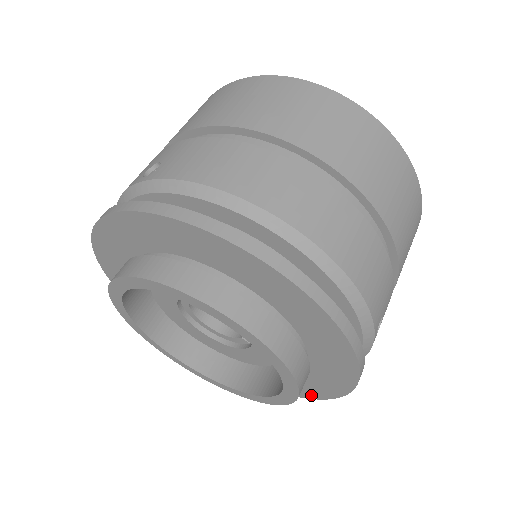
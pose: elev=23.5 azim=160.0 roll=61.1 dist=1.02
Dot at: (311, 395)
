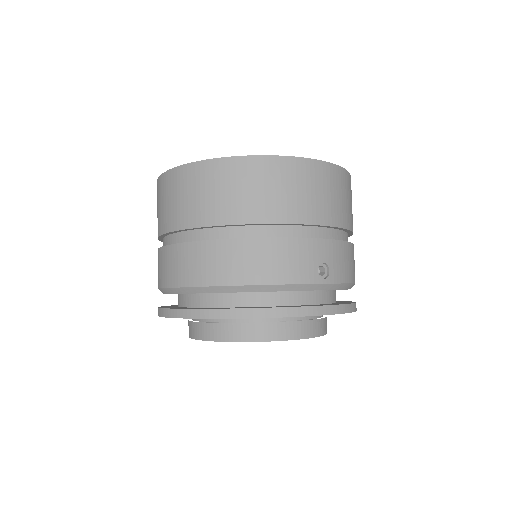
Dot at: occluded
